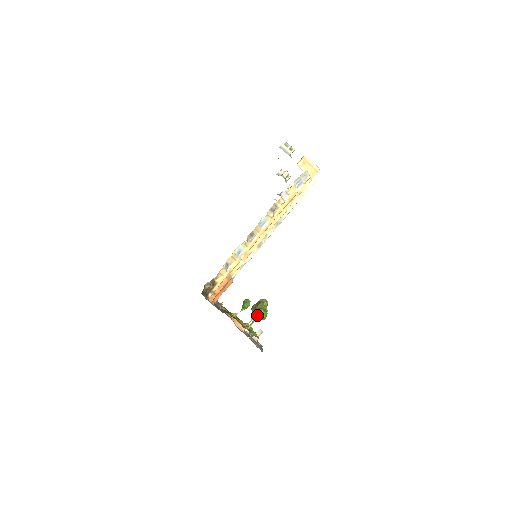
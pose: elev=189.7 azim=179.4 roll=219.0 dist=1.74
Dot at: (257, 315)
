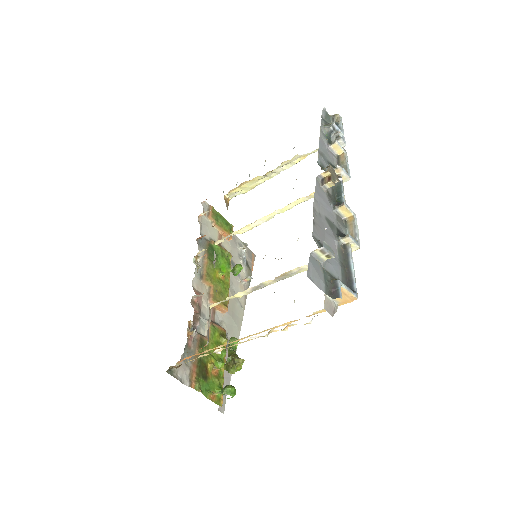
Dot at: occluded
